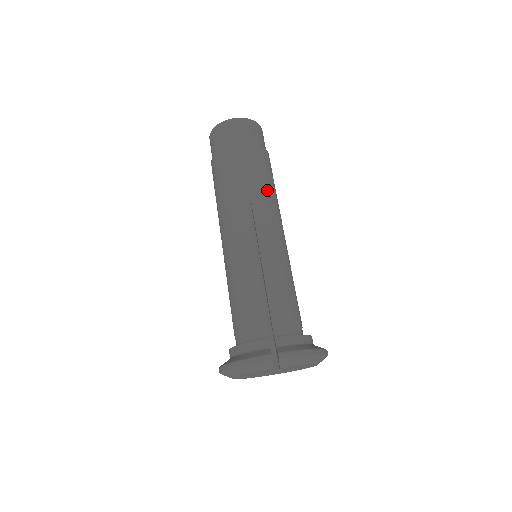
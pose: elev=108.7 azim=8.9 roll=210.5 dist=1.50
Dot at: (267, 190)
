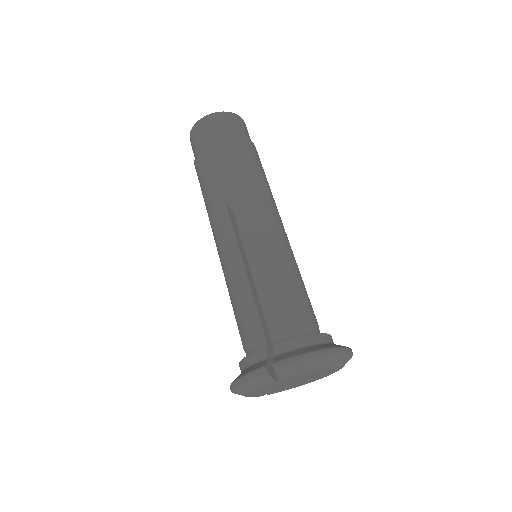
Dot at: (248, 181)
